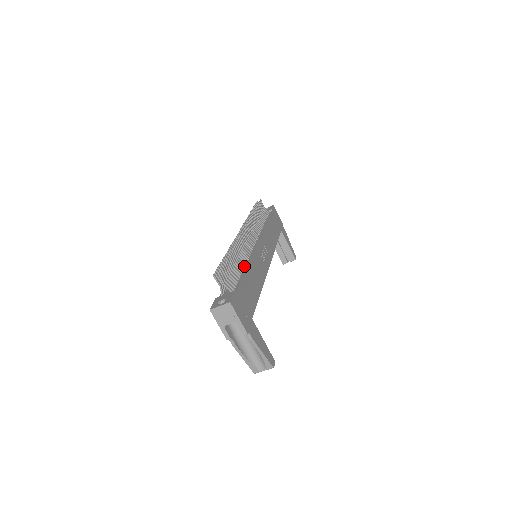
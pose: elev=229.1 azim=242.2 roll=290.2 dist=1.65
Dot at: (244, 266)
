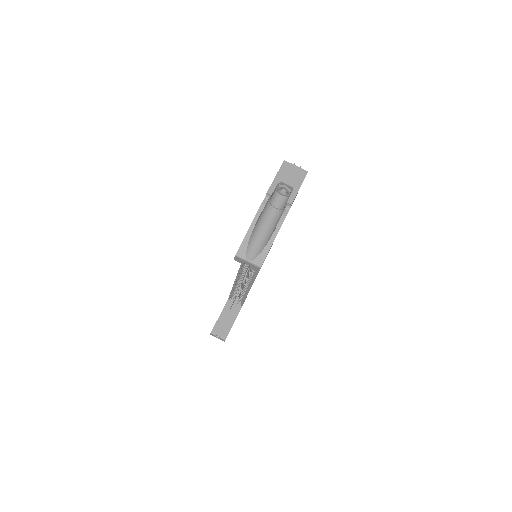
Dot at: occluded
